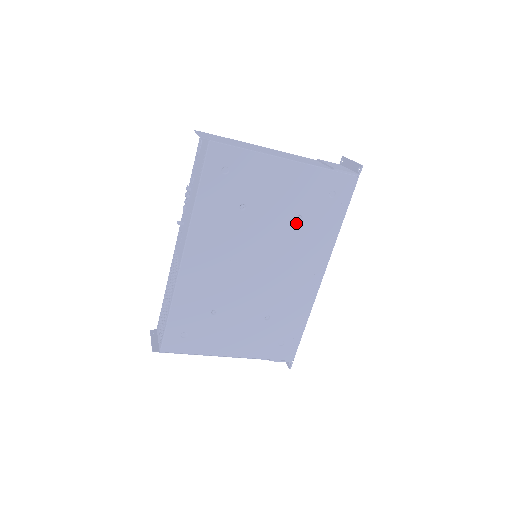
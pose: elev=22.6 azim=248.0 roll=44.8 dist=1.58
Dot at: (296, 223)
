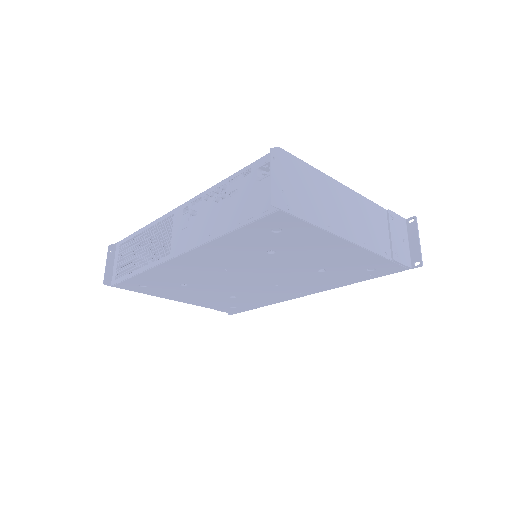
Dot at: (315, 271)
